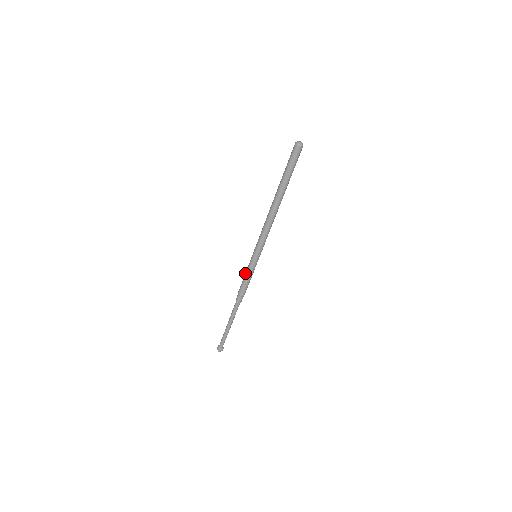
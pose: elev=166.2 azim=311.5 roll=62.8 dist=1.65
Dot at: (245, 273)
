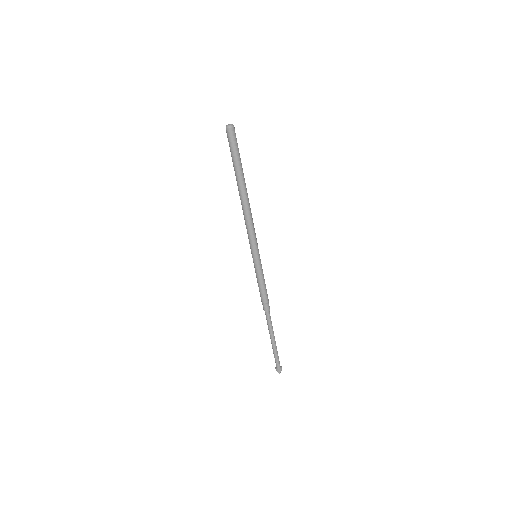
Dot at: occluded
